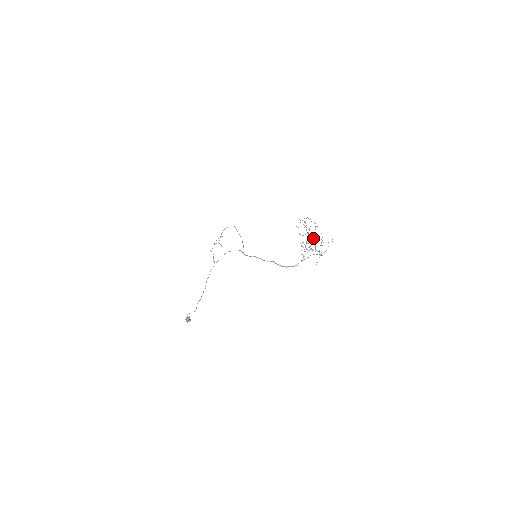
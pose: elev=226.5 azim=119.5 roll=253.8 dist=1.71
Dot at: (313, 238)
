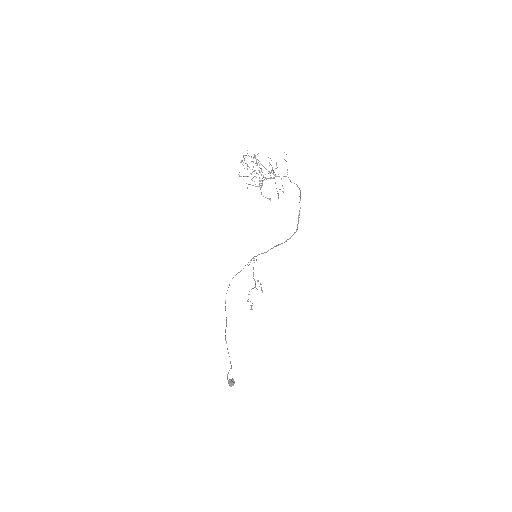
Dot at: occluded
